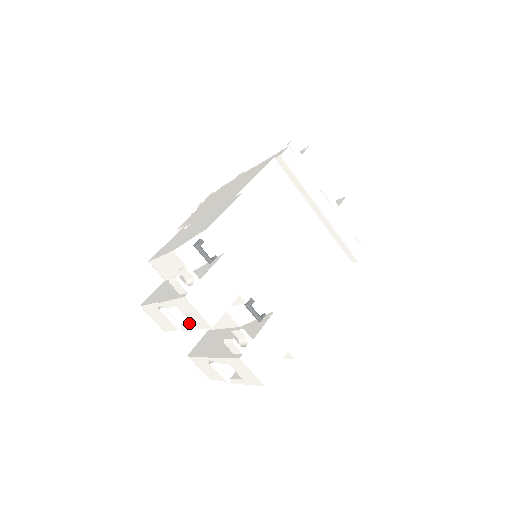
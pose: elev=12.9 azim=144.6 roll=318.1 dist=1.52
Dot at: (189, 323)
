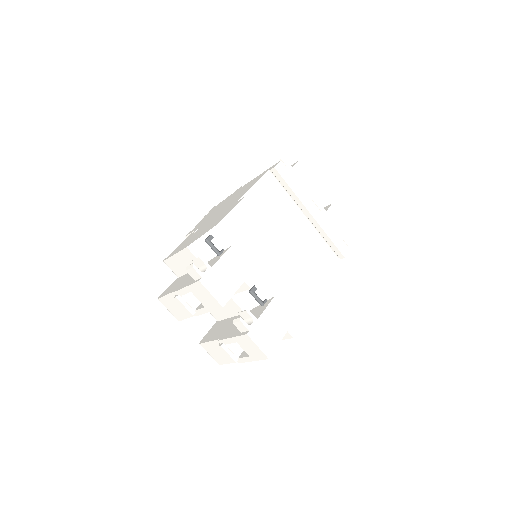
Dot at: (202, 307)
